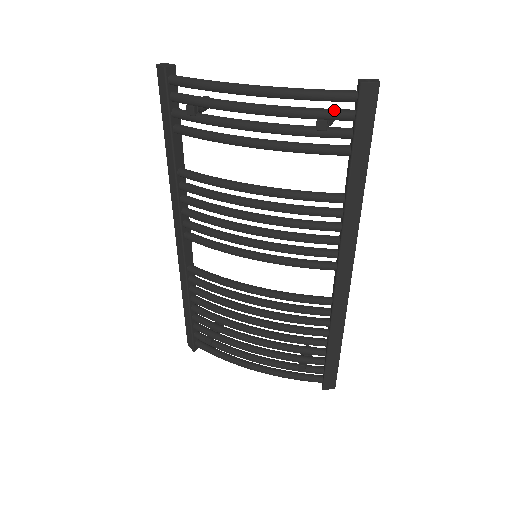
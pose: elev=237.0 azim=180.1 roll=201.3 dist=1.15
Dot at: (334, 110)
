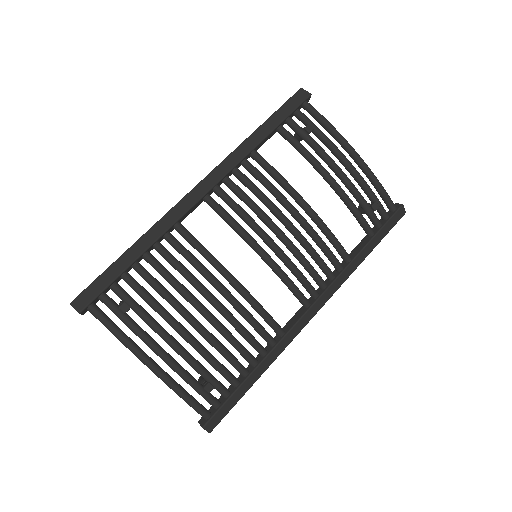
Dot at: occluded
